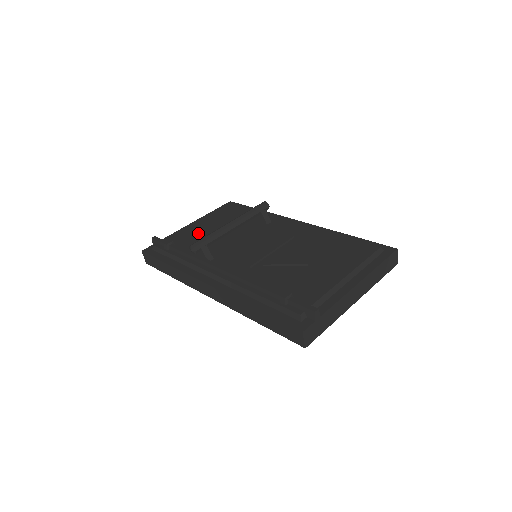
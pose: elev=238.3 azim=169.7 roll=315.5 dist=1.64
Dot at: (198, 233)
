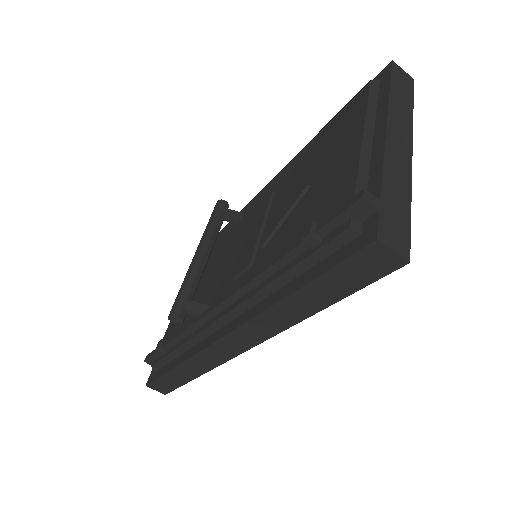
Dot at: occluded
